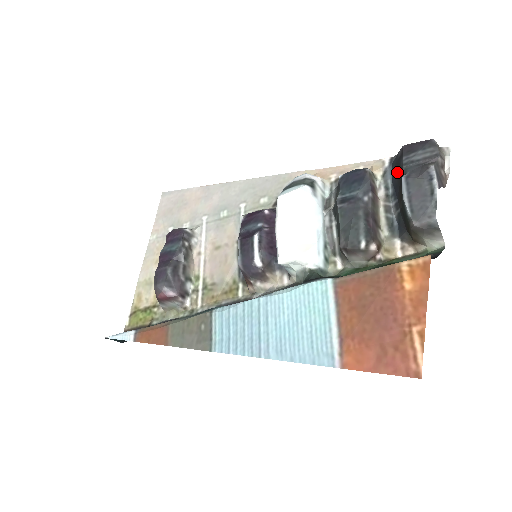
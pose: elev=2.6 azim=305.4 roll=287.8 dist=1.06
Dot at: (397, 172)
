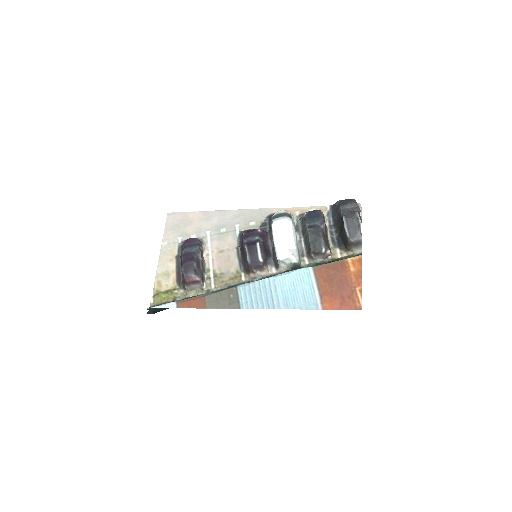
Dot at: (337, 214)
